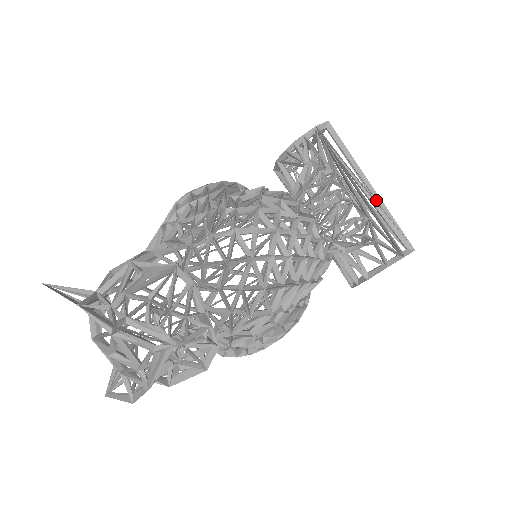
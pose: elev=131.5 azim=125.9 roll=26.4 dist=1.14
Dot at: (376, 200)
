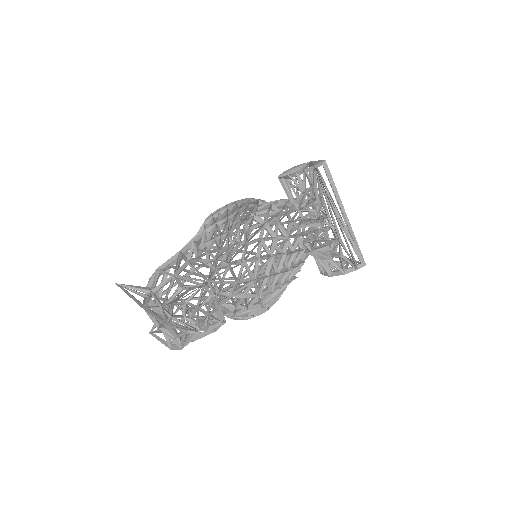
Dot at: (348, 226)
